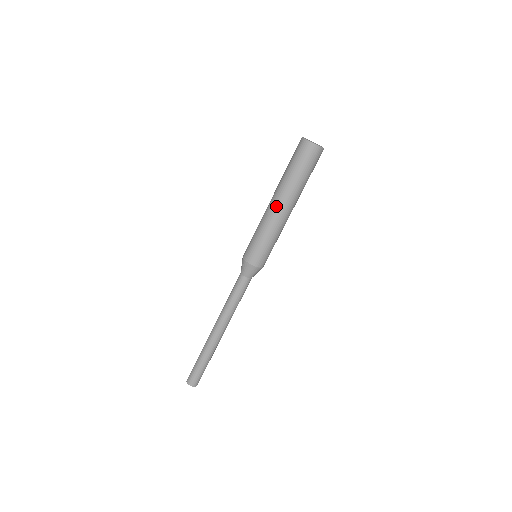
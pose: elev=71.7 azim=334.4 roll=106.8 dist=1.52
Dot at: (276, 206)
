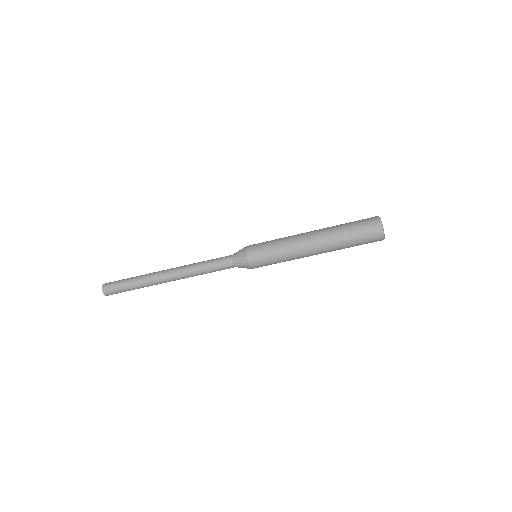
Dot at: (311, 240)
